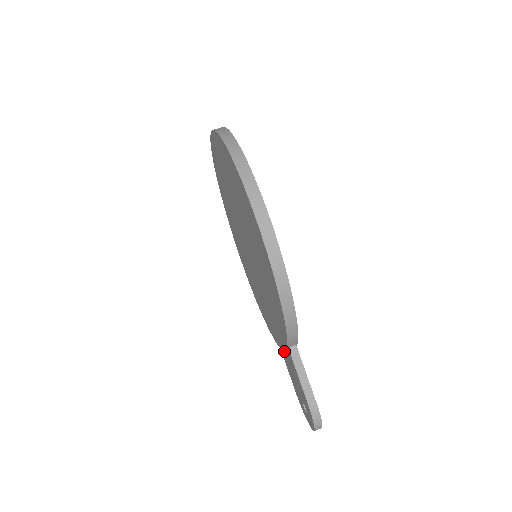
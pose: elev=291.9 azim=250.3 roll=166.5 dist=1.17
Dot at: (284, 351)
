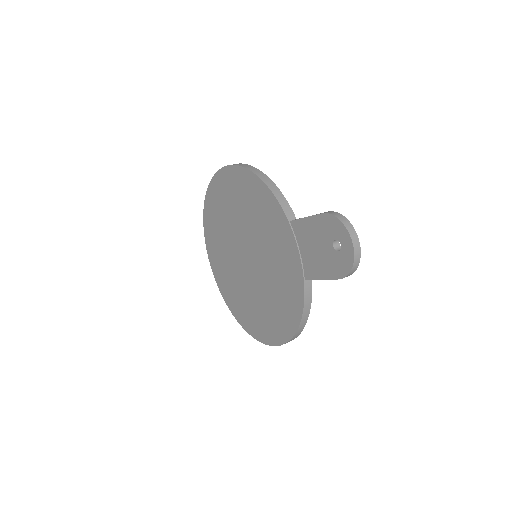
Dot at: (301, 256)
